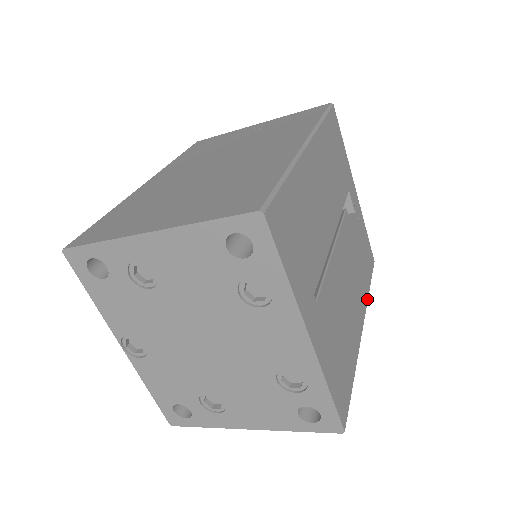
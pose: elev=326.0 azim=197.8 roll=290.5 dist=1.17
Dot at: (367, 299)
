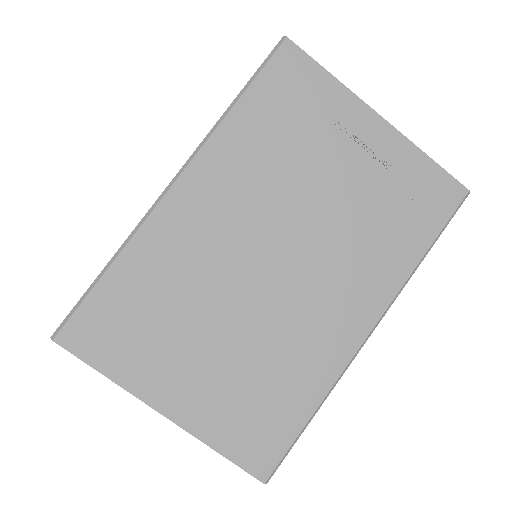
Dot at: occluded
